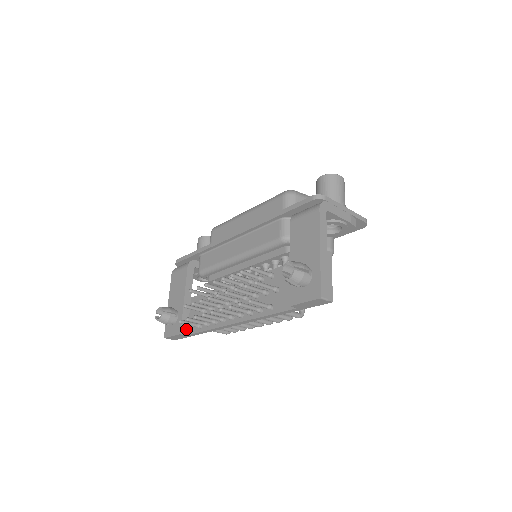
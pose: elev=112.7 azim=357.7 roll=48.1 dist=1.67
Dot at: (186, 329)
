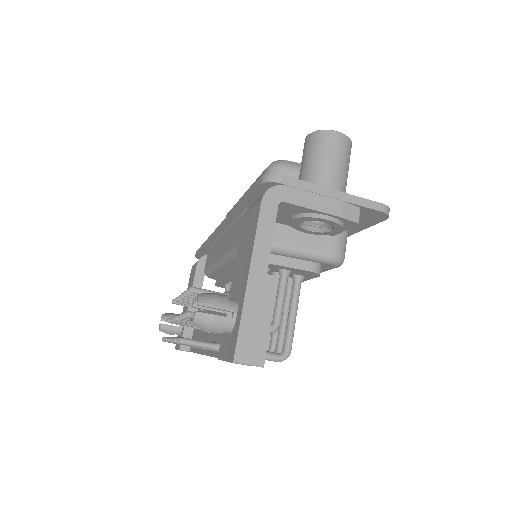
Dot at: occluded
